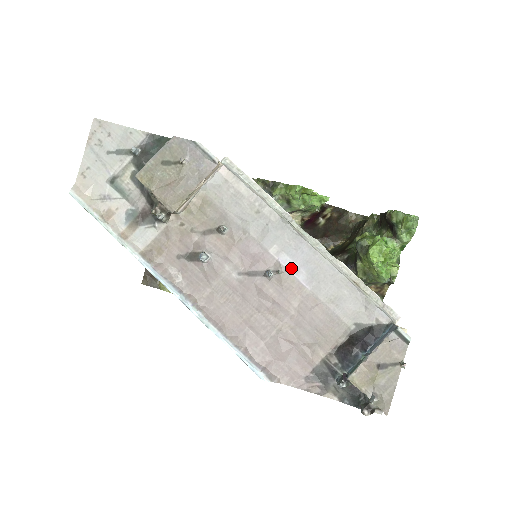
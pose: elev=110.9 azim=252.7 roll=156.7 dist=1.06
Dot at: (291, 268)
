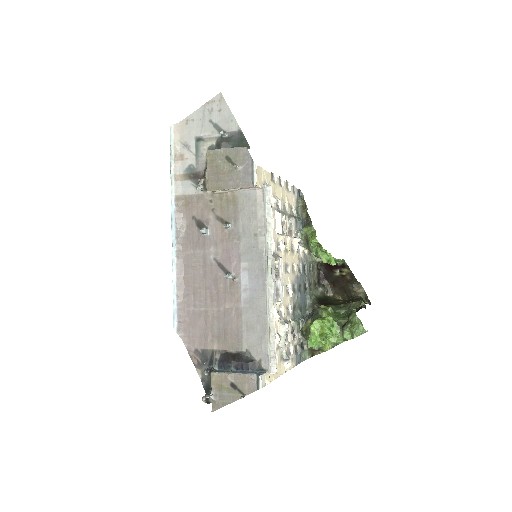
Dot at: (243, 284)
